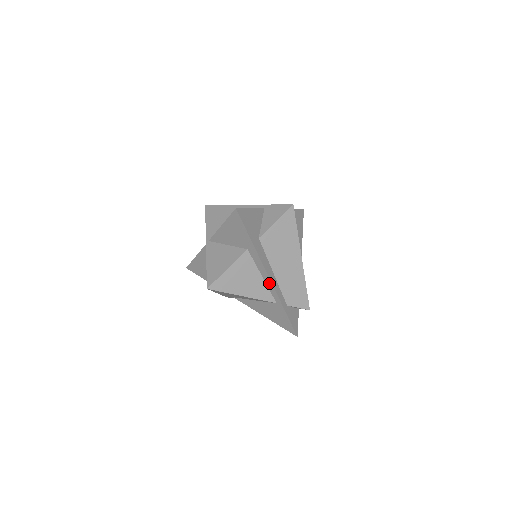
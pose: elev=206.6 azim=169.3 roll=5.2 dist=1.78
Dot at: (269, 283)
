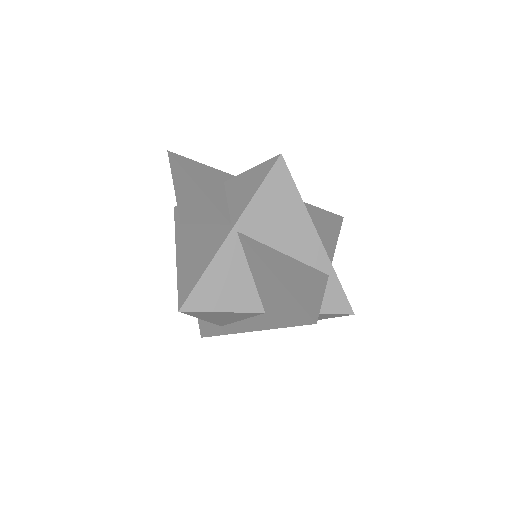
Dot at: (240, 328)
